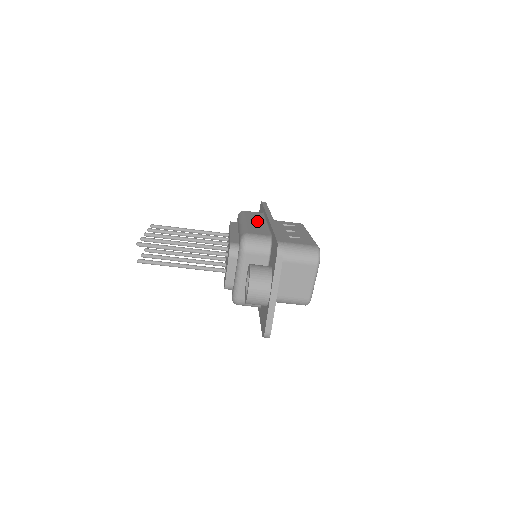
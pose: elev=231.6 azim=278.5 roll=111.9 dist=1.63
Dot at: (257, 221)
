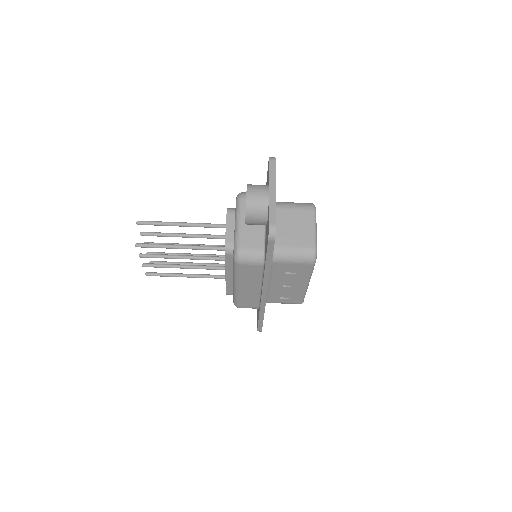
Dot at: occluded
